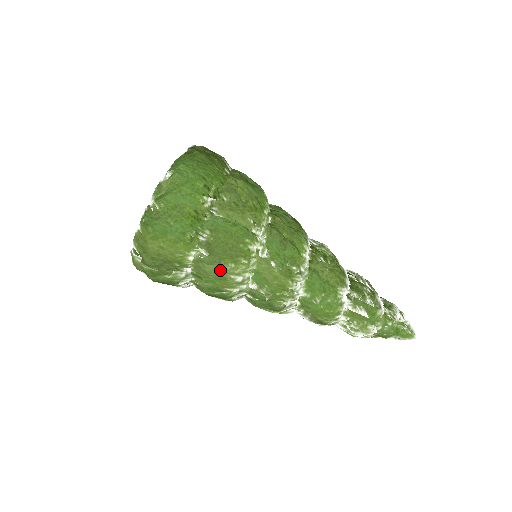
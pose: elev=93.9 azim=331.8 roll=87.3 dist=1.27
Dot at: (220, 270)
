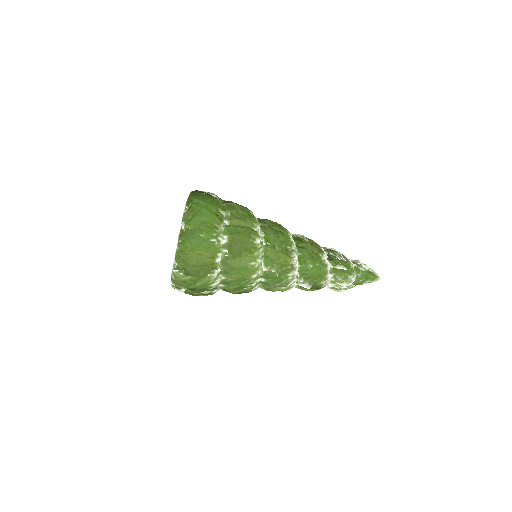
Dot at: (242, 261)
